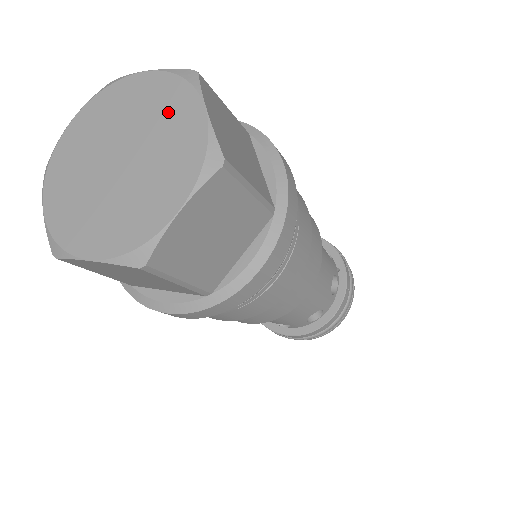
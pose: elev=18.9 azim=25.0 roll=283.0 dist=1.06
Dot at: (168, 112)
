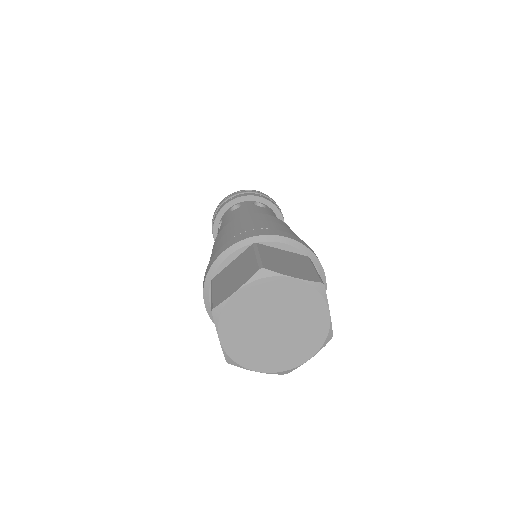
Dot at: (308, 309)
